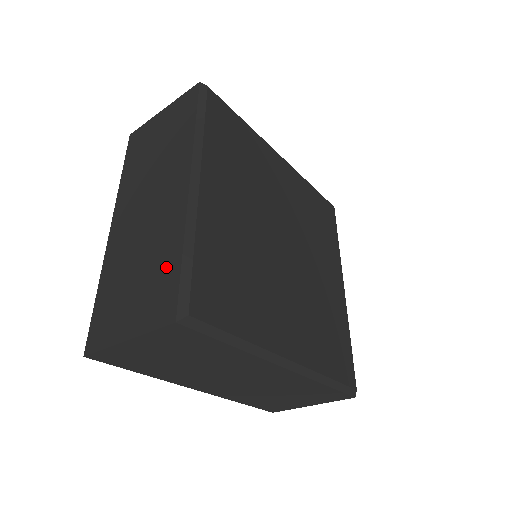
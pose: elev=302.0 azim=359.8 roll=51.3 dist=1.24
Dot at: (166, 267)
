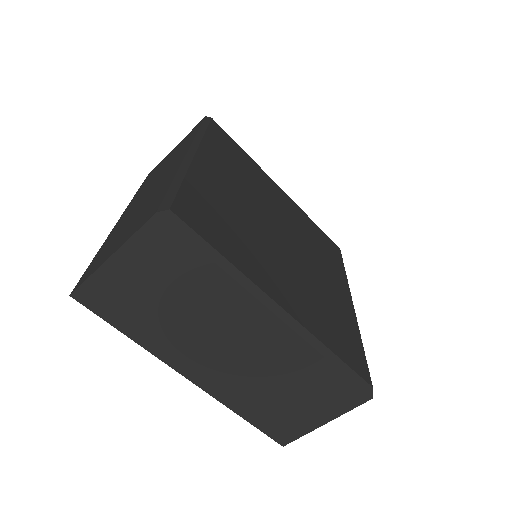
Dot at: (157, 197)
